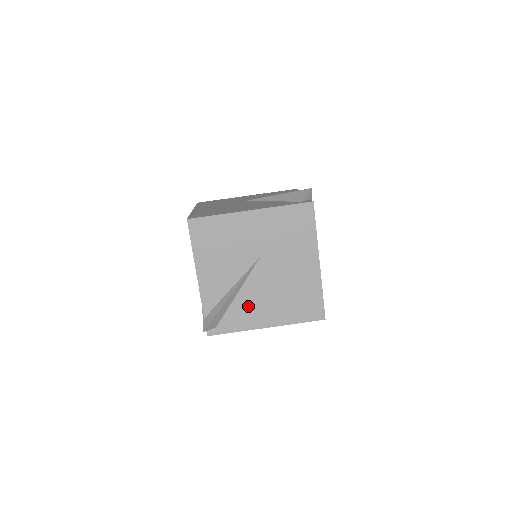
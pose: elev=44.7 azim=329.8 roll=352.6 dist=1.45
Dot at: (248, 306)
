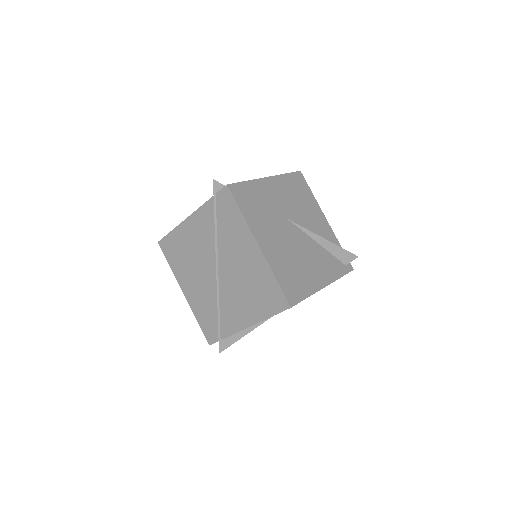
Dot at: occluded
